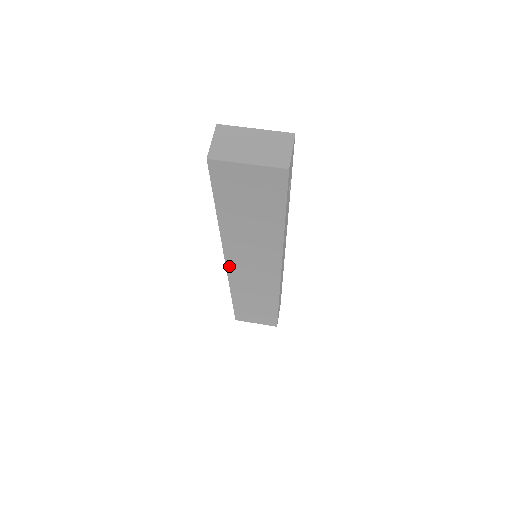
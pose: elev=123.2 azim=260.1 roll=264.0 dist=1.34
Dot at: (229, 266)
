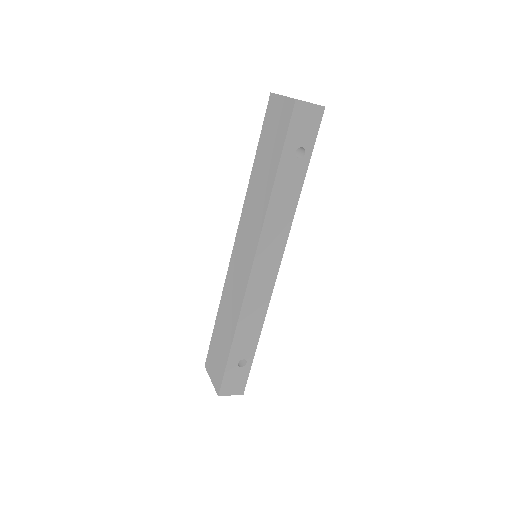
Dot at: (235, 246)
